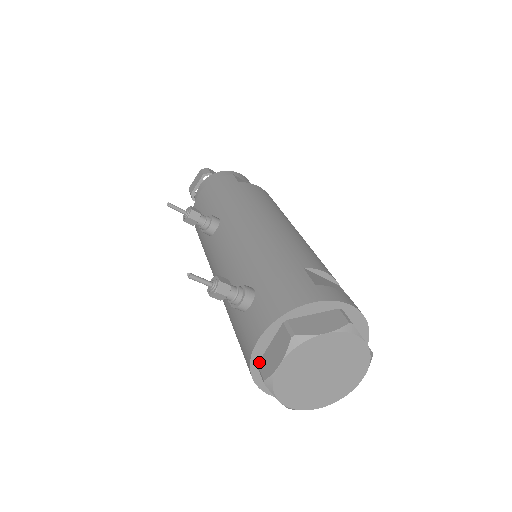
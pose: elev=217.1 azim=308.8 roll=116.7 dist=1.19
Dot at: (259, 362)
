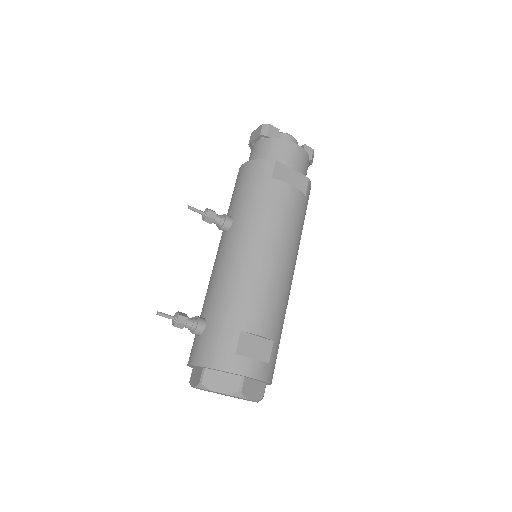
Dot at: (193, 368)
